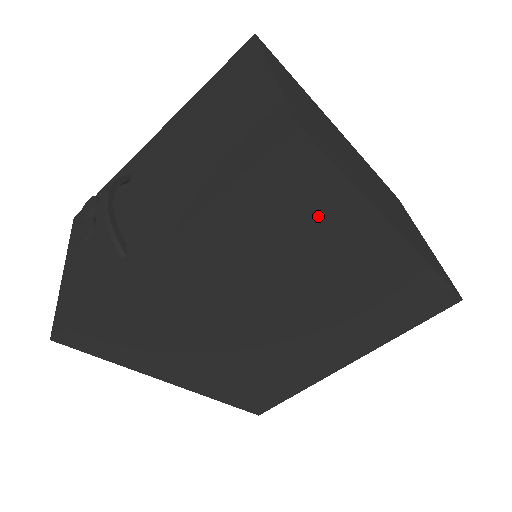
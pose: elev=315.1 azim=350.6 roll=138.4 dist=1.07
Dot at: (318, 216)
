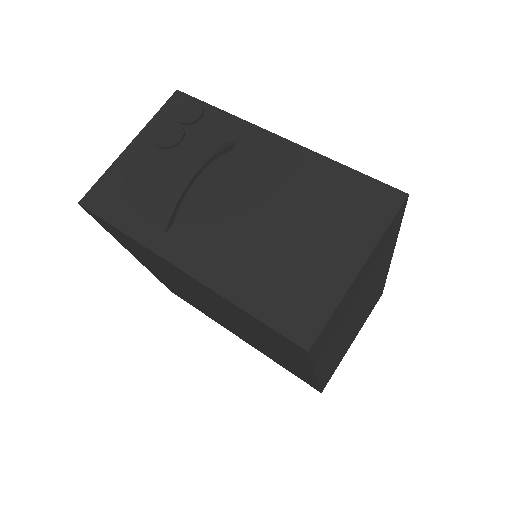
Dot at: (282, 347)
